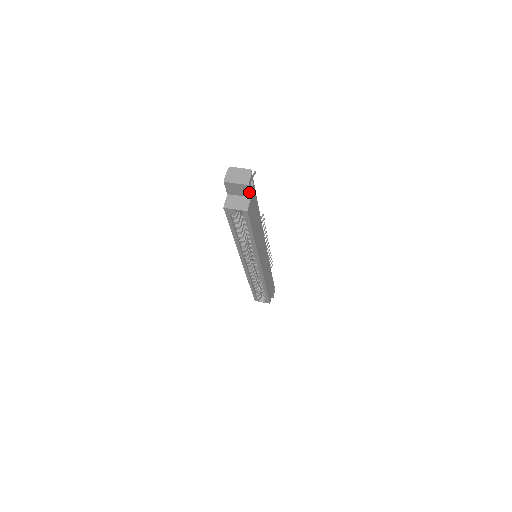
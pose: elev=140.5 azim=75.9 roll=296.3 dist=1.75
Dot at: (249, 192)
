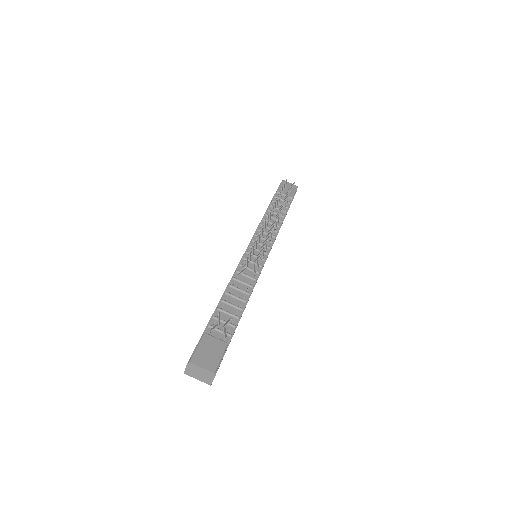
Dot at: occluded
